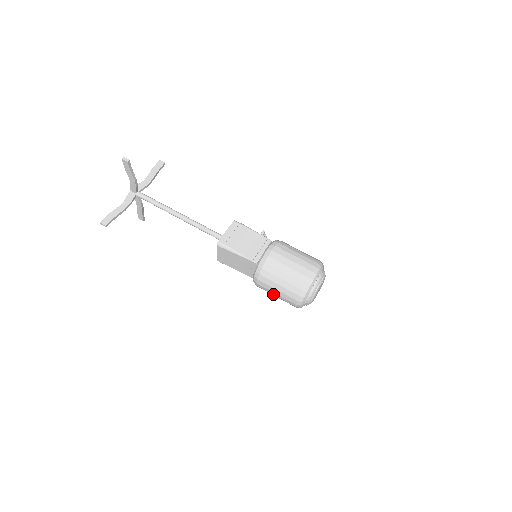
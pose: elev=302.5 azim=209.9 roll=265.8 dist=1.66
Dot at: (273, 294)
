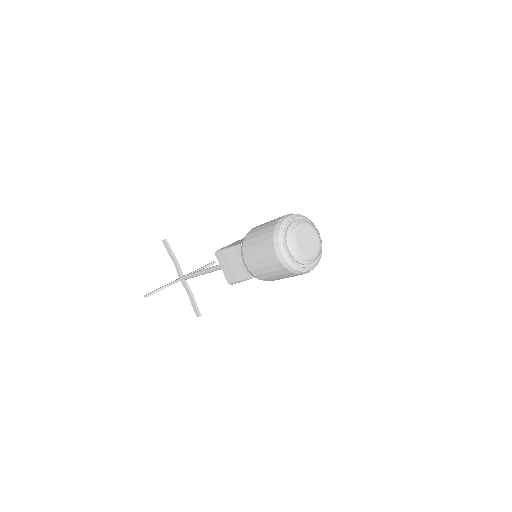
Dot at: (261, 266)
